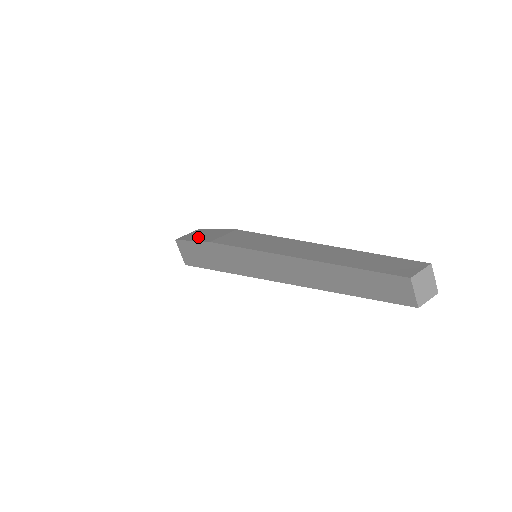
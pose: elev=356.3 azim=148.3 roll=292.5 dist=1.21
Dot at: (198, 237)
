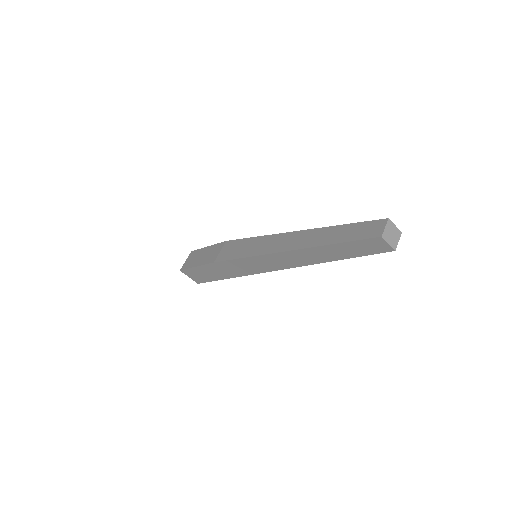
Dot at: (199, 261)
